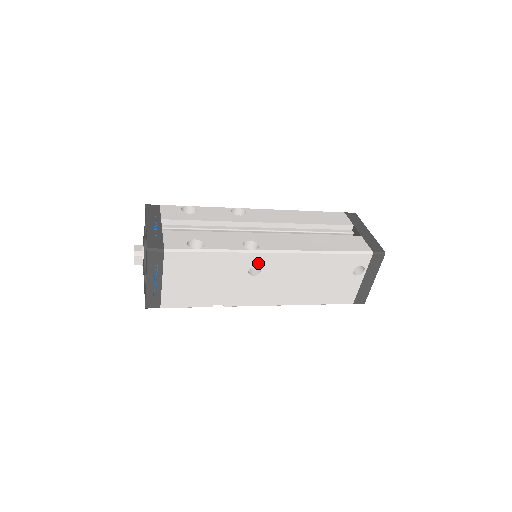
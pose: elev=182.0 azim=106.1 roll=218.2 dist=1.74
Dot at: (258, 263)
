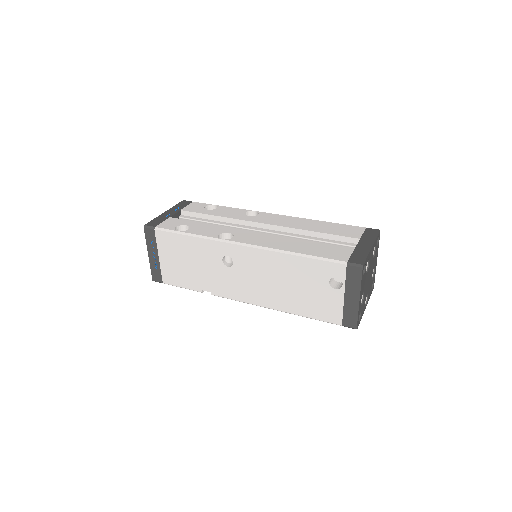
Dot at: (229, 254)
